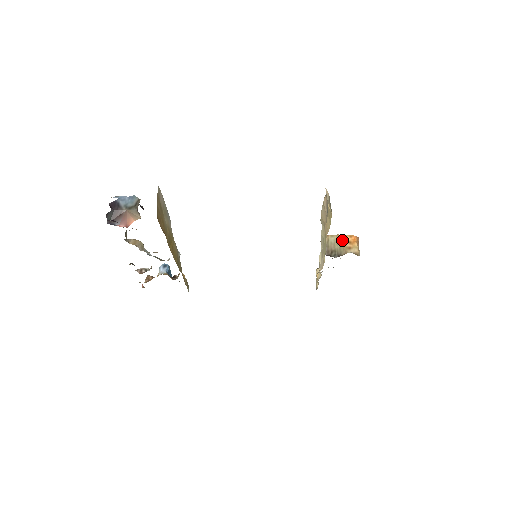
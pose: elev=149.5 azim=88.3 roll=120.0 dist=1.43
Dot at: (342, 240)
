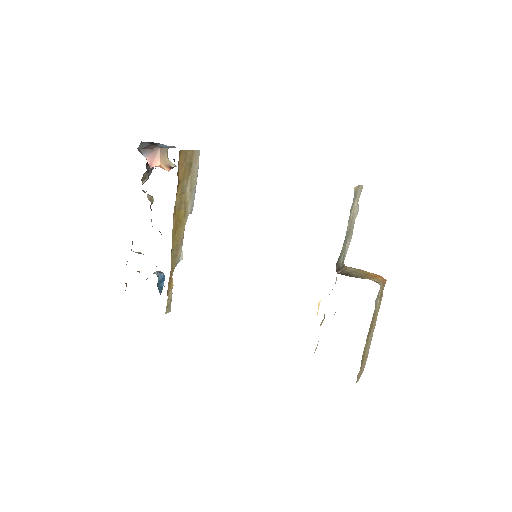
Dot at: (363, 272)
